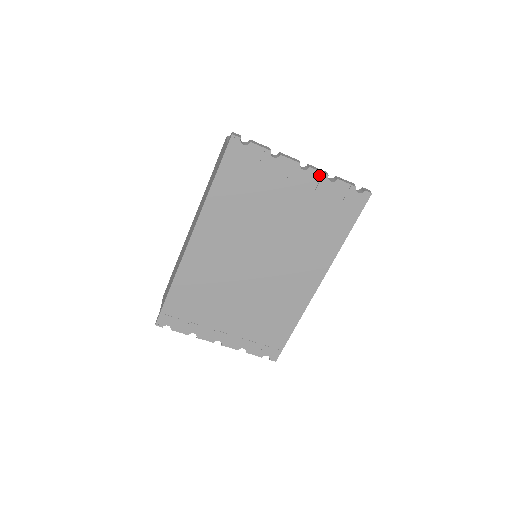
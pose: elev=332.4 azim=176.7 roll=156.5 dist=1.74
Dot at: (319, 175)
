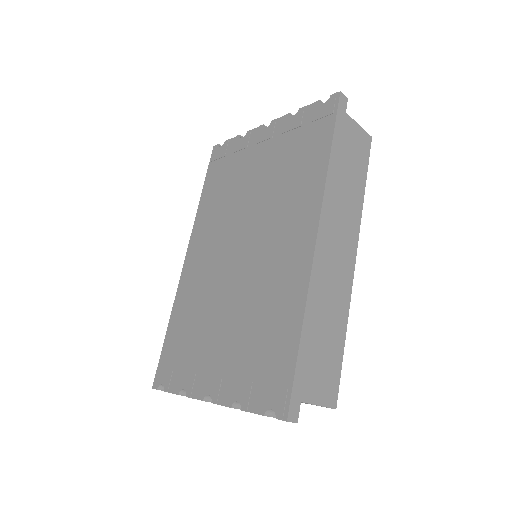
Dot at: (282, 120)
